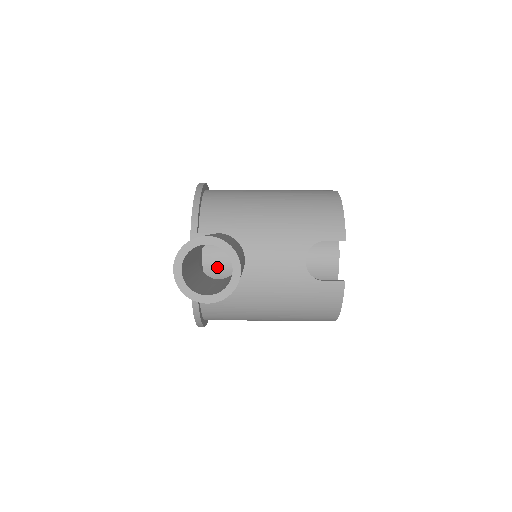
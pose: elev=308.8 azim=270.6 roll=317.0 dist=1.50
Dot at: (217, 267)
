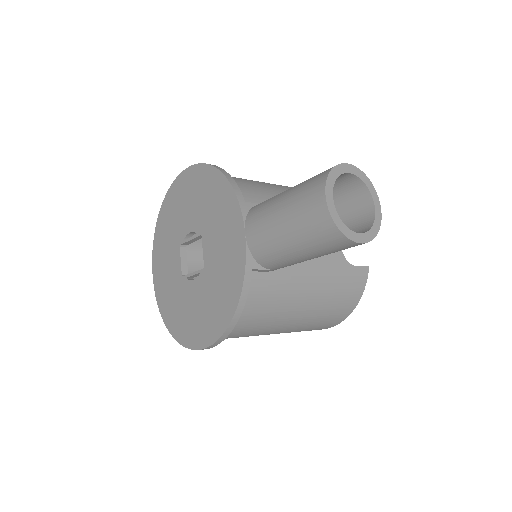
Dot at: occluded
